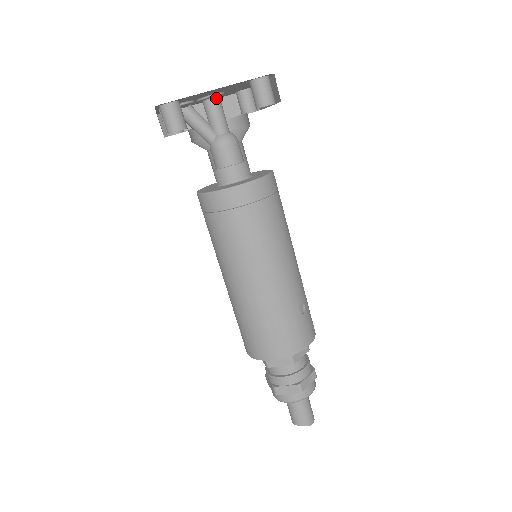
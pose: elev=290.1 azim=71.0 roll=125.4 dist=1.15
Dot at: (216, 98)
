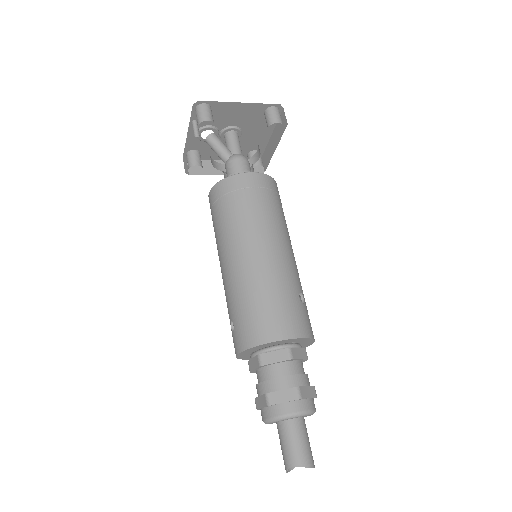
Dot at: (236, 132)
